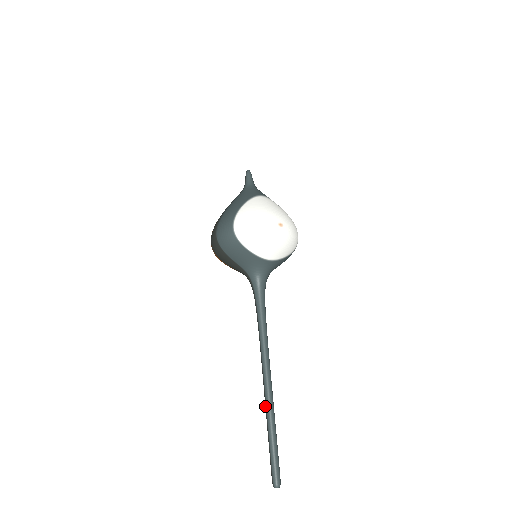
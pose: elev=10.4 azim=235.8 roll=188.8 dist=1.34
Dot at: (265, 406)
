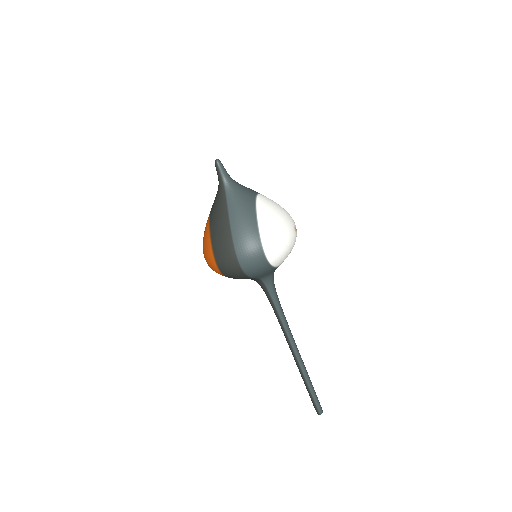
Dot at: (301, 372)
